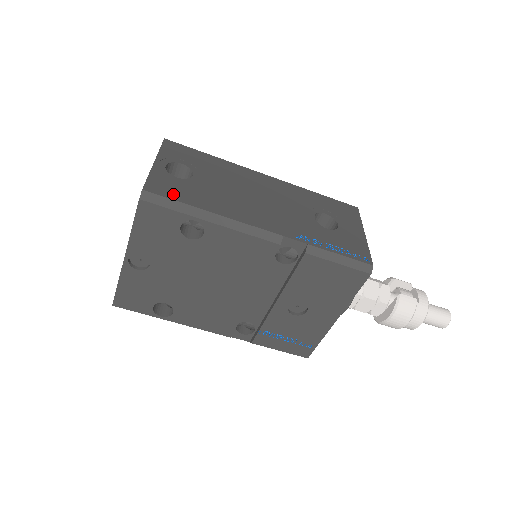
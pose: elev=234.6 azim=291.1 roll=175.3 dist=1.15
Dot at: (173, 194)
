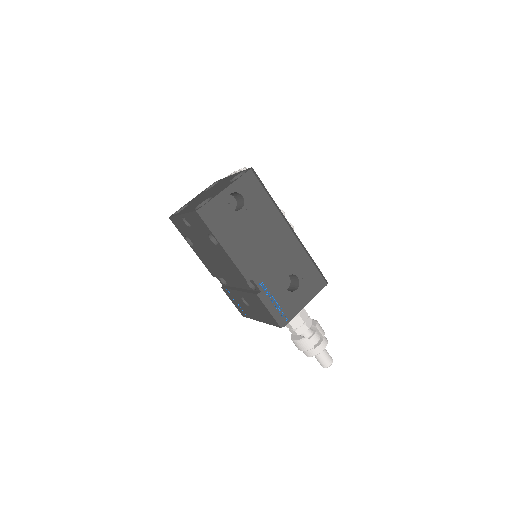
Dot at: (215, 219)
